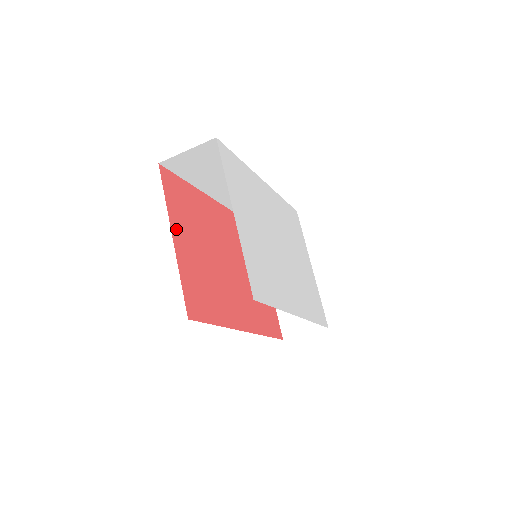
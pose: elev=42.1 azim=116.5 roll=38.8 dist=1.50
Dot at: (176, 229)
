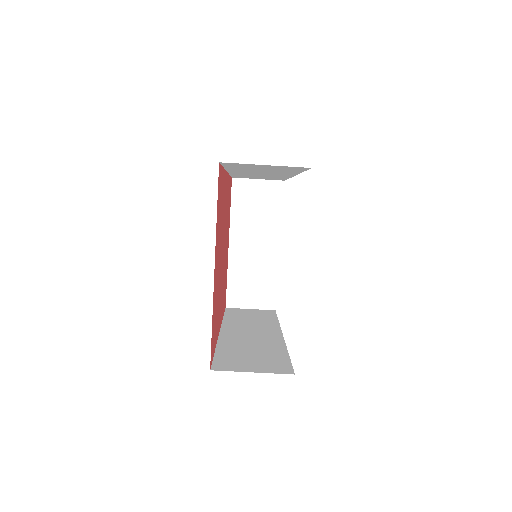
Dot at: (216, 254)
